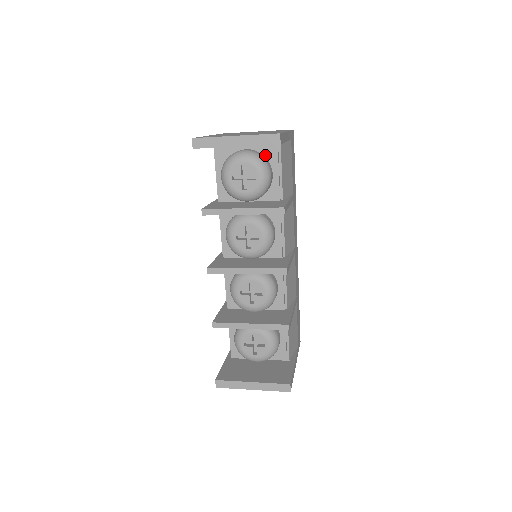
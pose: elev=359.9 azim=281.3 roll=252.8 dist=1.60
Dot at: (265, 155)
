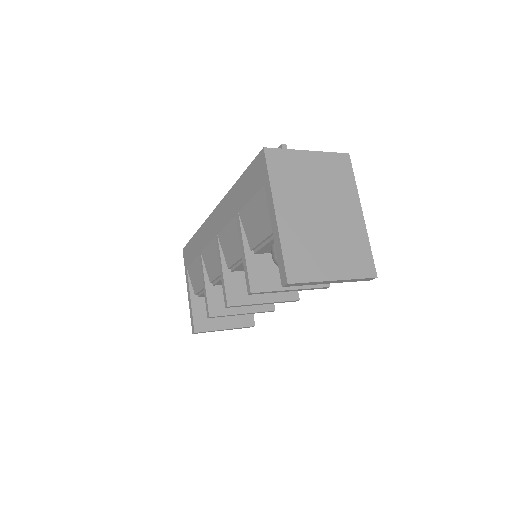
Dot at: occluded
